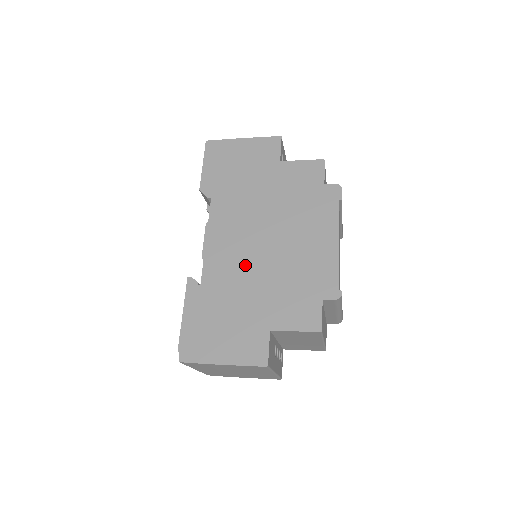
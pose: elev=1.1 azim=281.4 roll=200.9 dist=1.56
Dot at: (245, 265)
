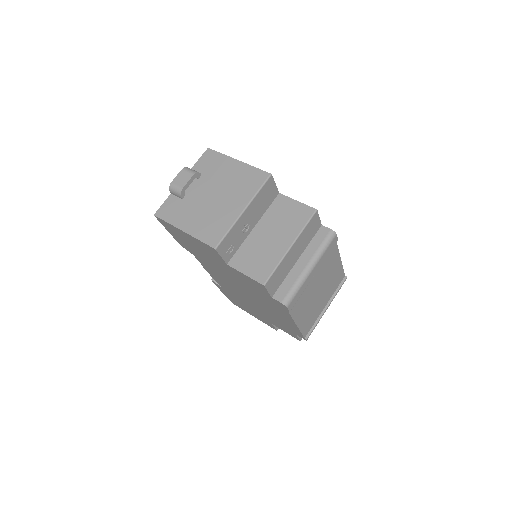
Dot at: (241, 296)
